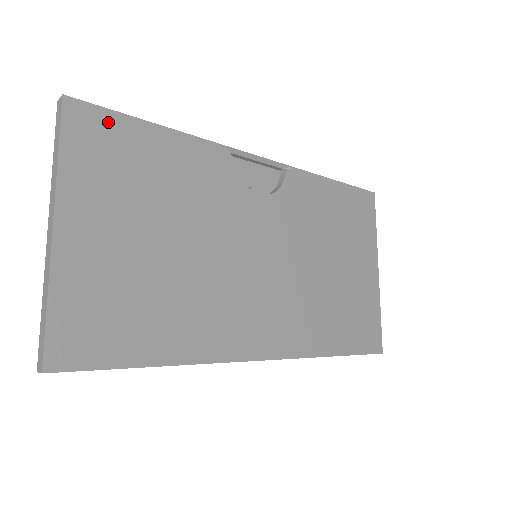
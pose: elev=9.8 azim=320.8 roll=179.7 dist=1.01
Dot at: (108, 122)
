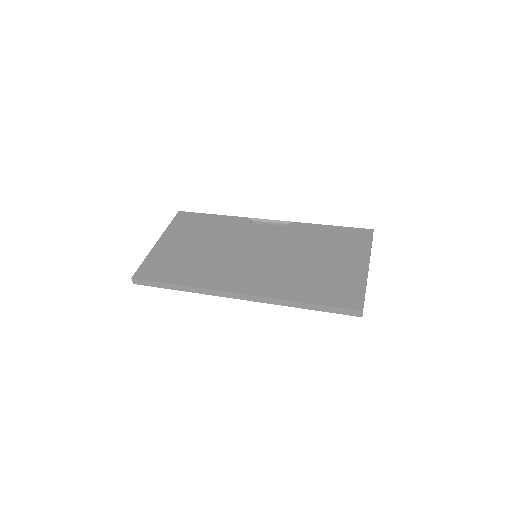
Dot at: (193, 216)
